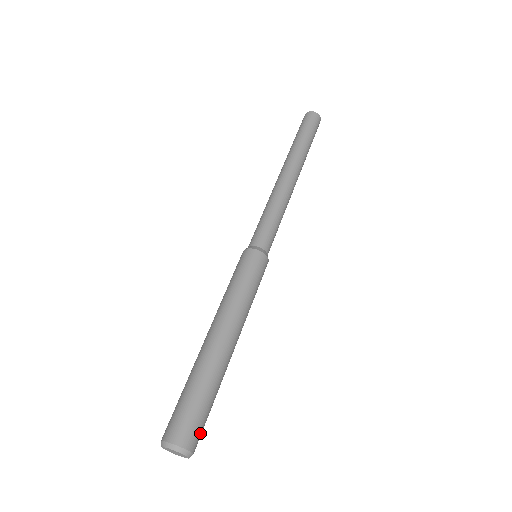
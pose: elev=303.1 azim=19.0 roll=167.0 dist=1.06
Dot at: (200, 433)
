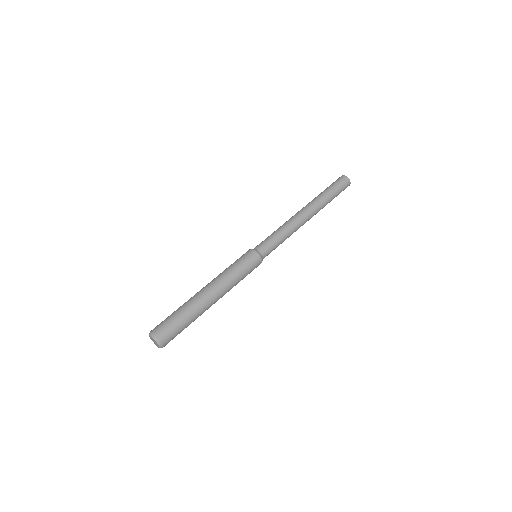
Dot at: (166, 330)
